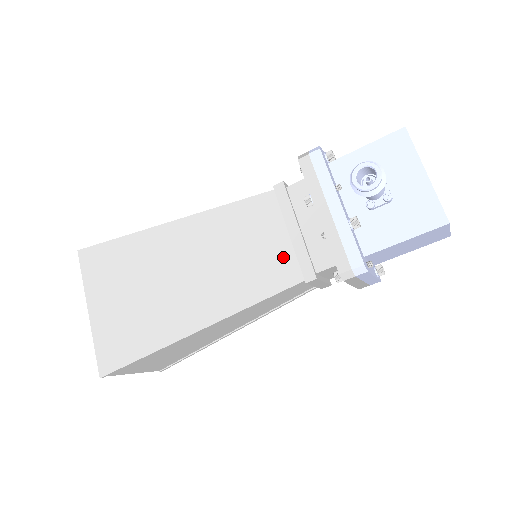
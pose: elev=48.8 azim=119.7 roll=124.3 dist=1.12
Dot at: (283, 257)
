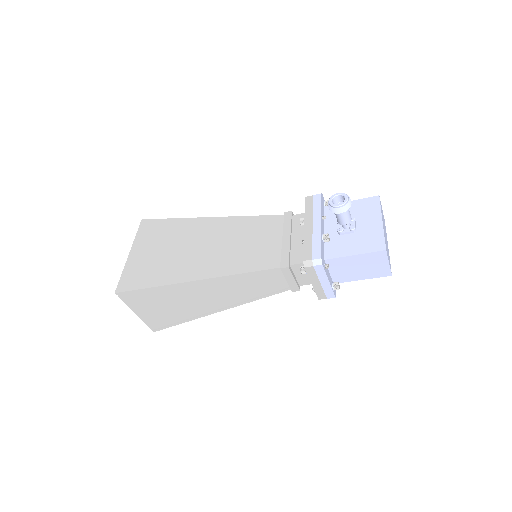
Dot at: (272, 251)
